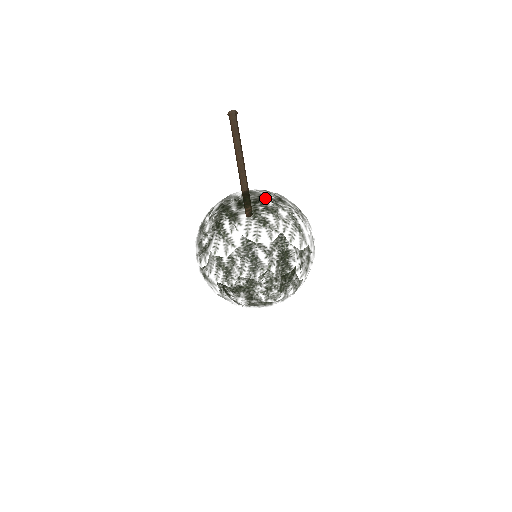
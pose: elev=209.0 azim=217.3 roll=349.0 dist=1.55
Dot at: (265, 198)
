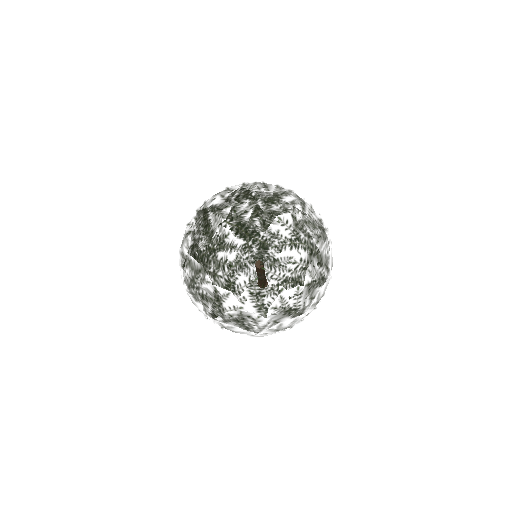
Dot at: occluded
